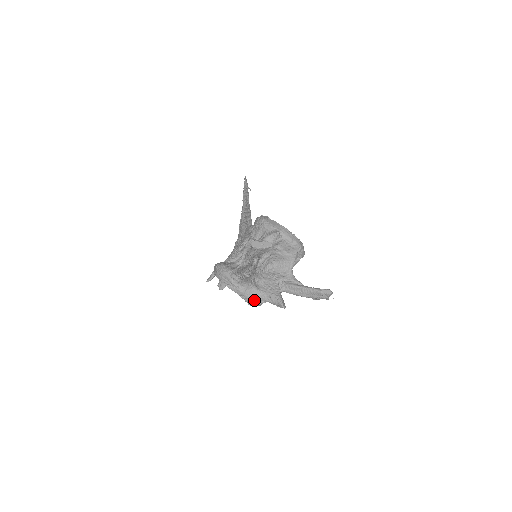
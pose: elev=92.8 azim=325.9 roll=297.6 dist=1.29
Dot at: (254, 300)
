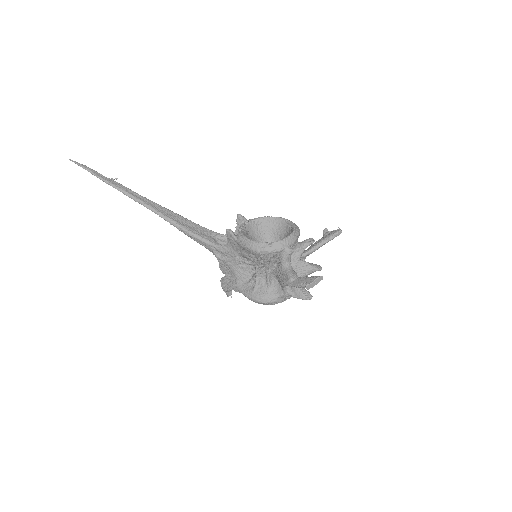
Dot at: occluded
